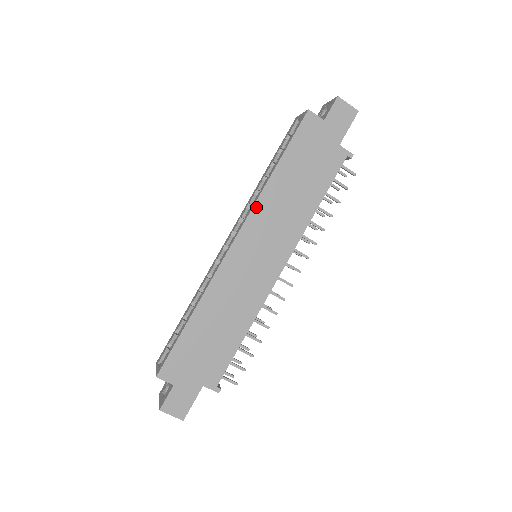
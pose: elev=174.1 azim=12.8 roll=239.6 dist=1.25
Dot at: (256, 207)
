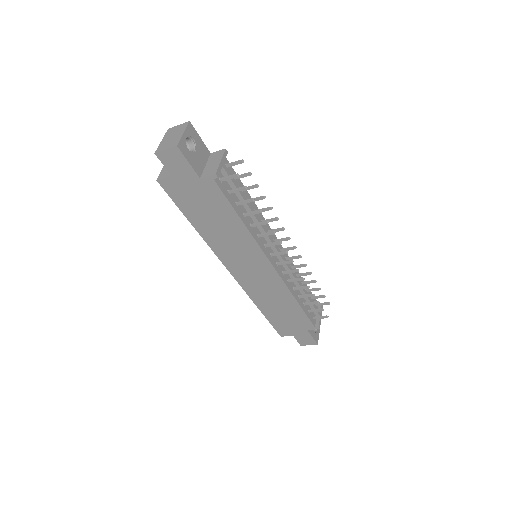
Dot at: (214, 250)
